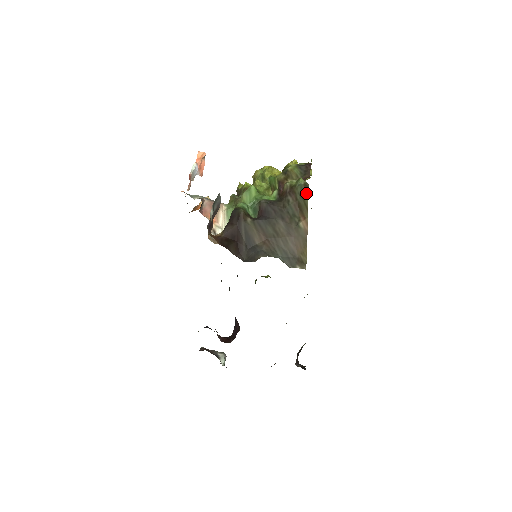
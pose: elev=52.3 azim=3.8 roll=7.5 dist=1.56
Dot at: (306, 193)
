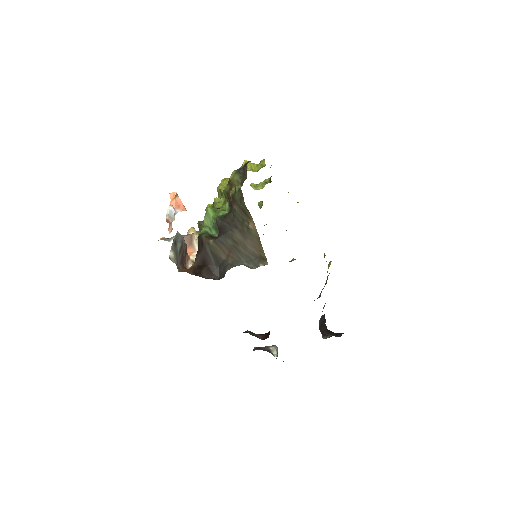
Dot at: (242, 198)
